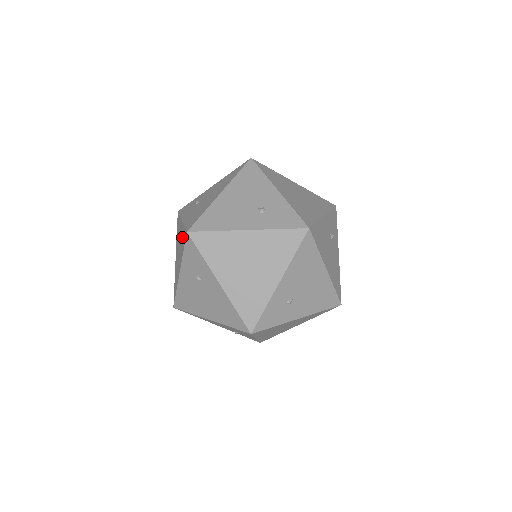
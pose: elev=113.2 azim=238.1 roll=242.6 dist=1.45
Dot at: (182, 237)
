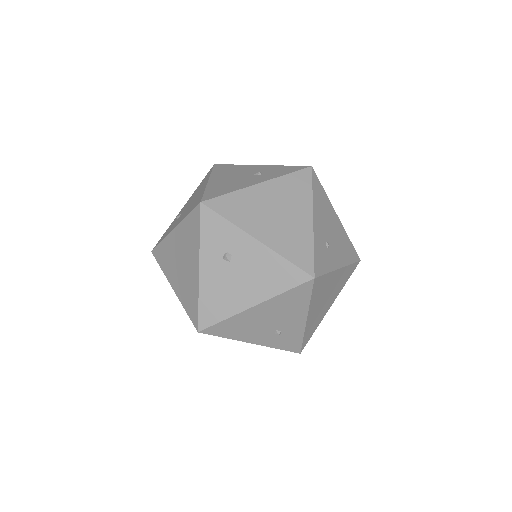
Dot at: (186, 232)
